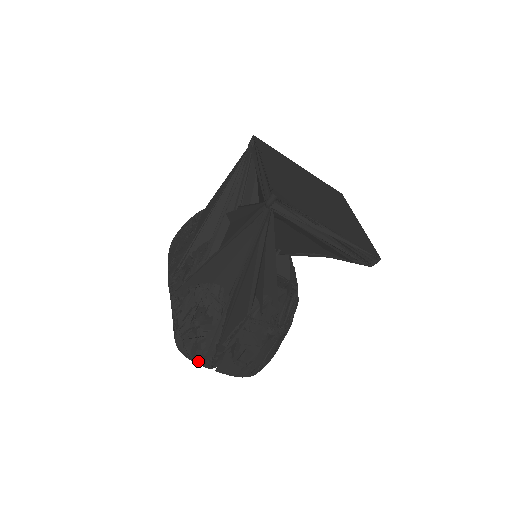
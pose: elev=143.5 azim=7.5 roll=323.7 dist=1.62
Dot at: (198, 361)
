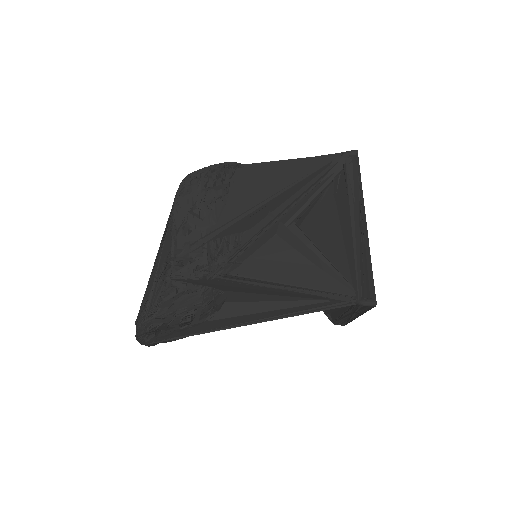
Dot at: (142, 341)
